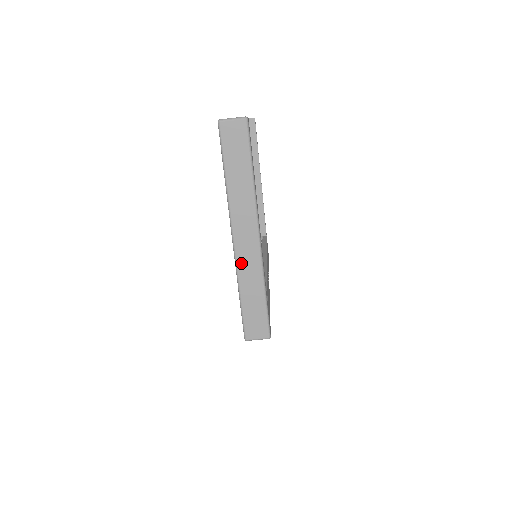
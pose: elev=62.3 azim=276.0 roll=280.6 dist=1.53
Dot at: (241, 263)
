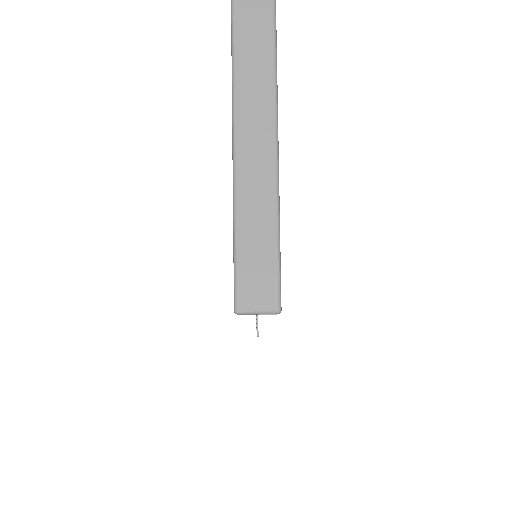
Dot at: (243, 168)
